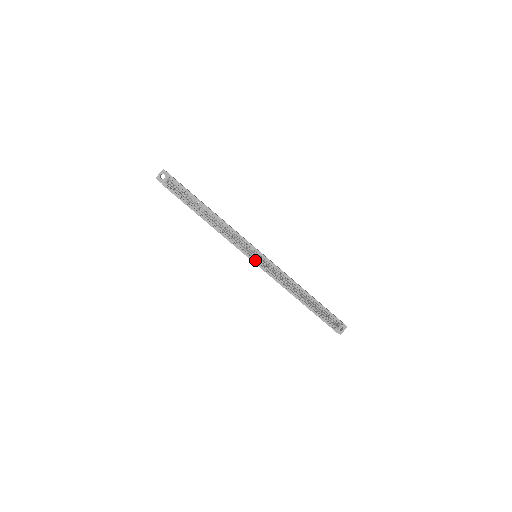
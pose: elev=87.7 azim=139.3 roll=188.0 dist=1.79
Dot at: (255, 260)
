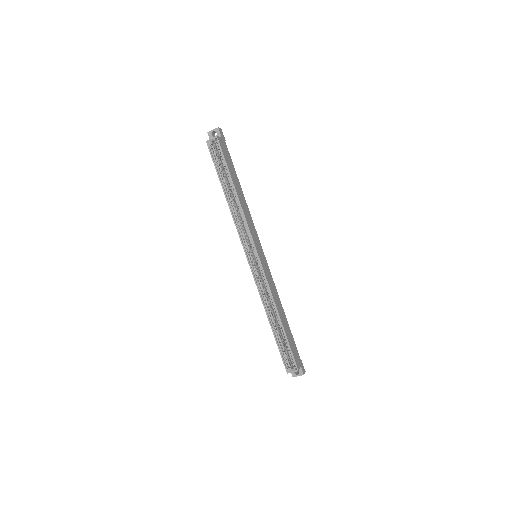
Dot at: (250, 259)
